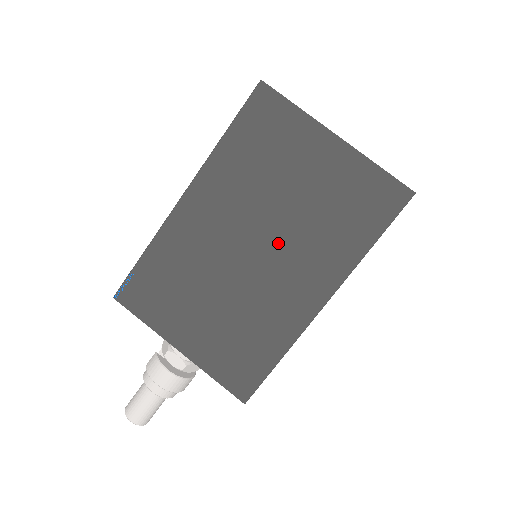
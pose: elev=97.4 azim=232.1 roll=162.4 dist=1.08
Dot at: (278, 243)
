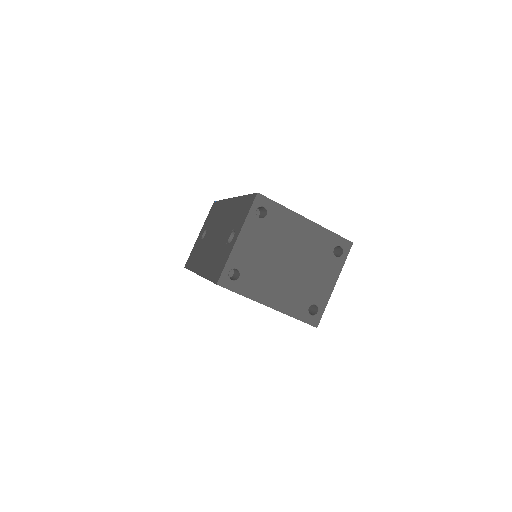
Dot at: occluded
